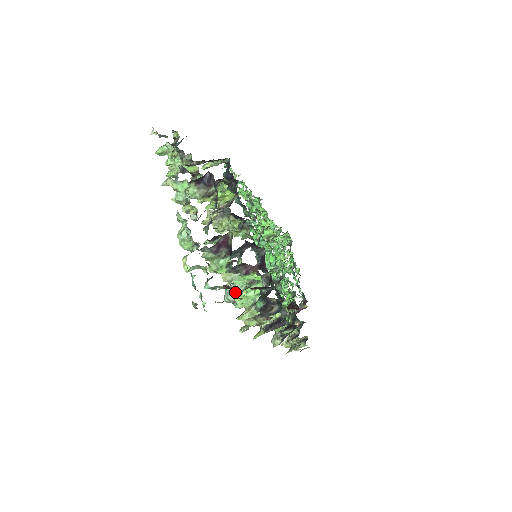
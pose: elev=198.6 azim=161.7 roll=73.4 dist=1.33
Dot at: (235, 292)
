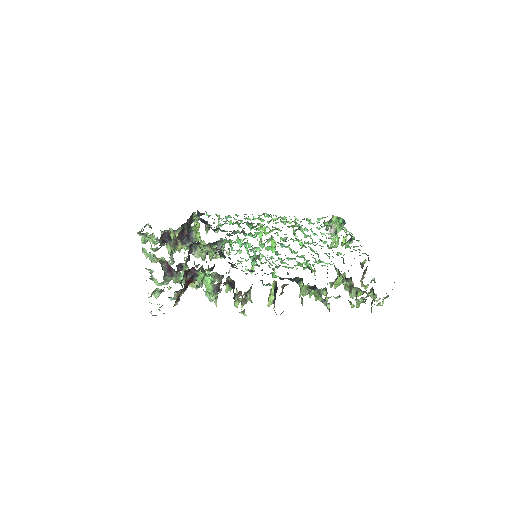
Dot at: occluded
